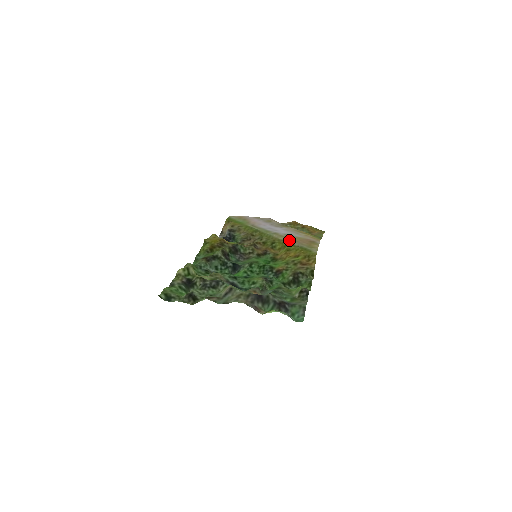
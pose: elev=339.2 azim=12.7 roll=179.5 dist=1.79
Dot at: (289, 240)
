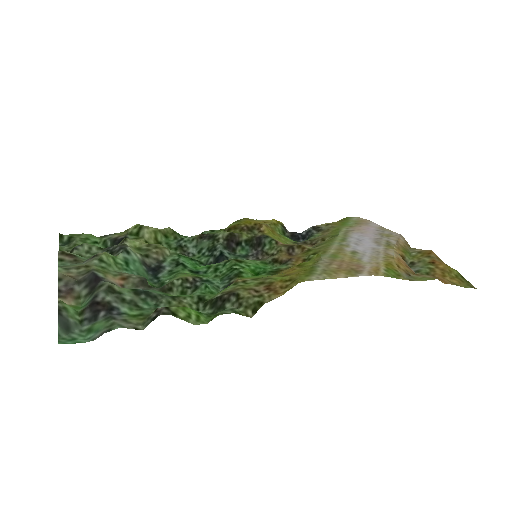
Dot at: (329, 255)
